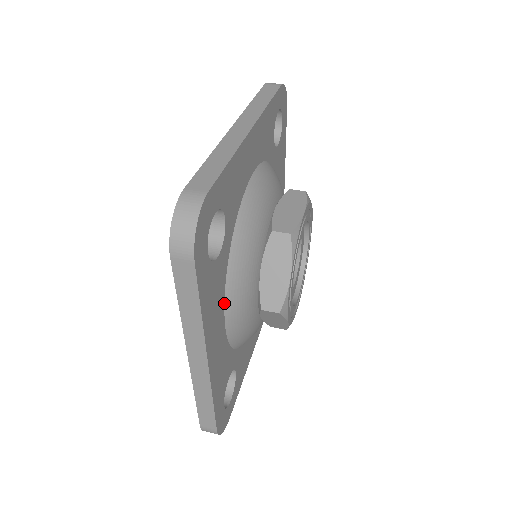
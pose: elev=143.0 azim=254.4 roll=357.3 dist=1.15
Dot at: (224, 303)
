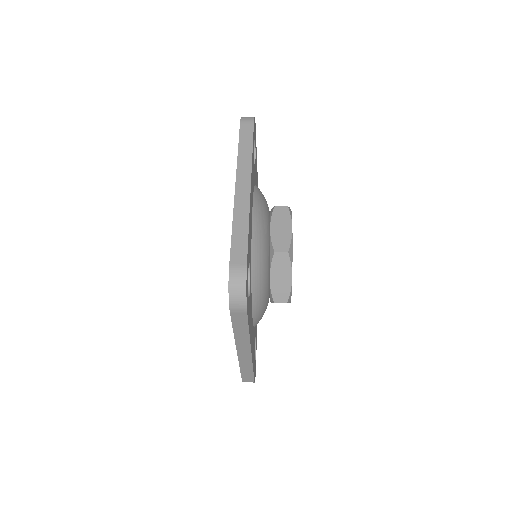
Dot at: (252, 310)
